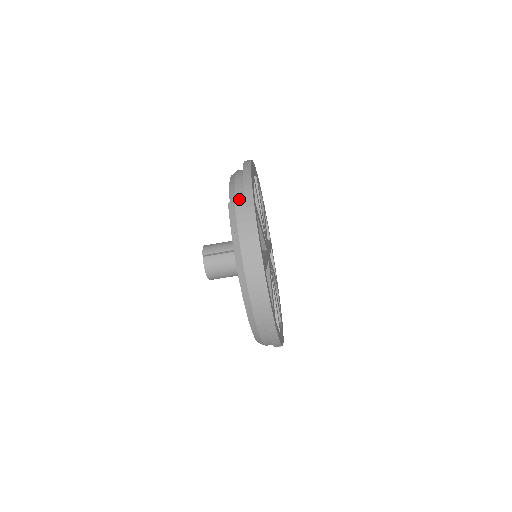
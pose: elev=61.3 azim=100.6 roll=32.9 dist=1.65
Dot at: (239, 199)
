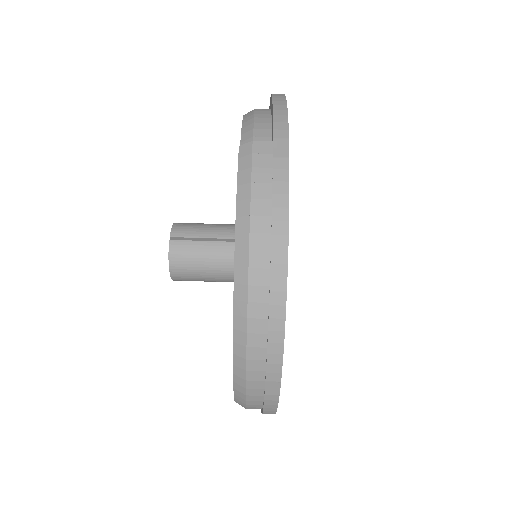
Dot at: (262, 141)
